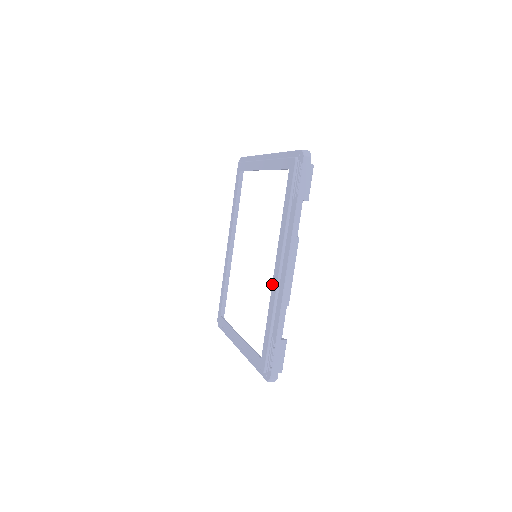
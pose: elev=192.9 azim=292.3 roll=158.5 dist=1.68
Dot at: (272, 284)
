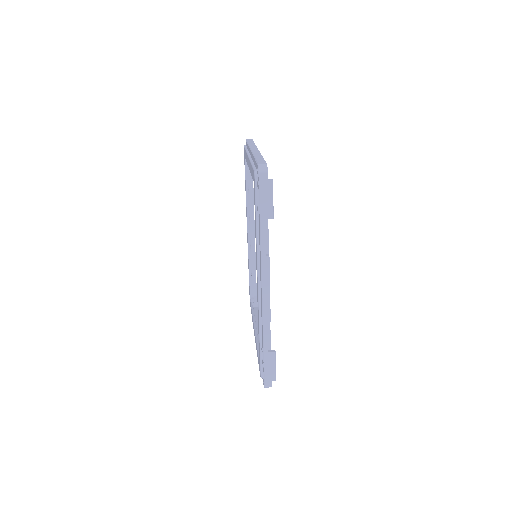
Dot at: (257, 297)
